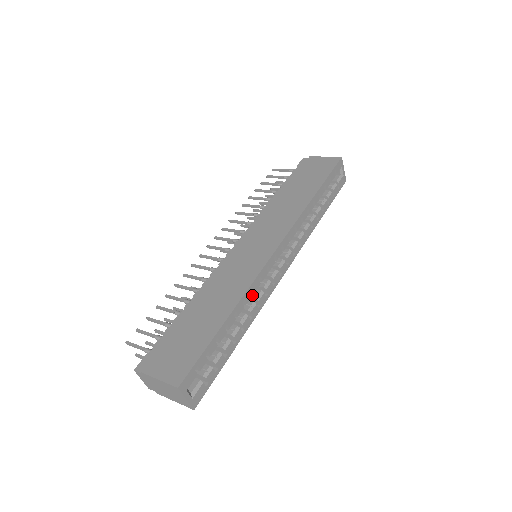
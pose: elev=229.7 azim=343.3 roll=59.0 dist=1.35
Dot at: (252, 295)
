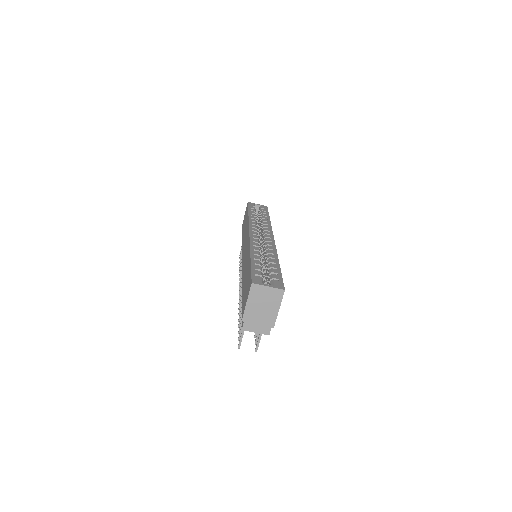
Dot at: (258, 248)
